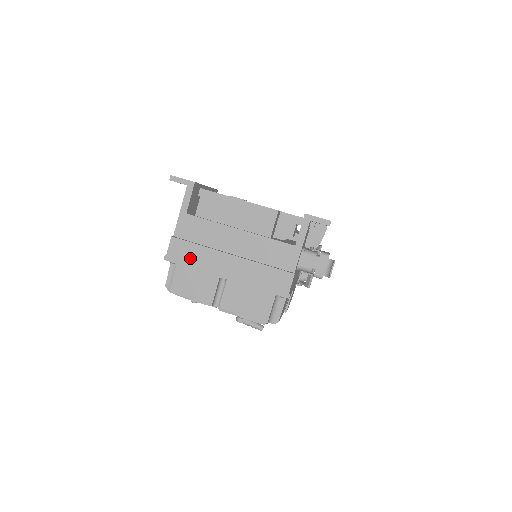
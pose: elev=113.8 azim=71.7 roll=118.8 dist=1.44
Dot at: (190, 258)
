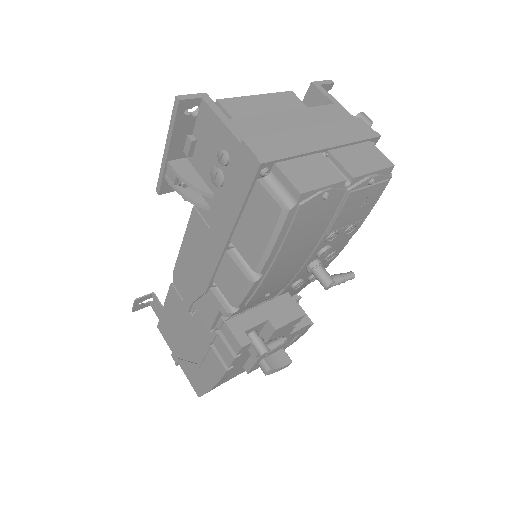
Dot at: (281, 148)
